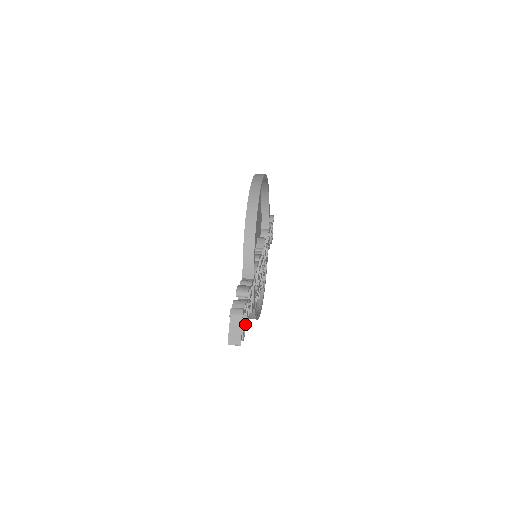
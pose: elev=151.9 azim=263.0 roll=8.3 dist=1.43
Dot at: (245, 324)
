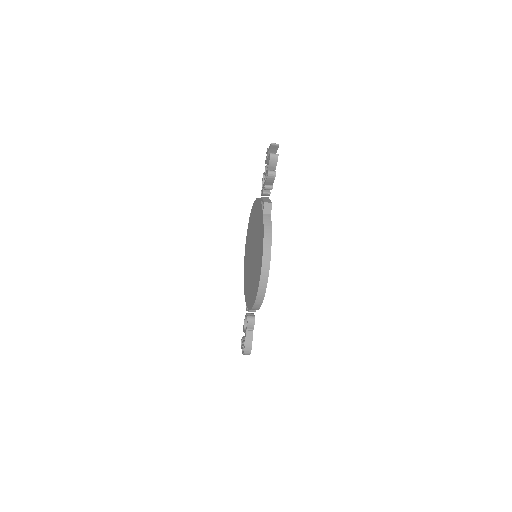
Dot at: (275, 168)
